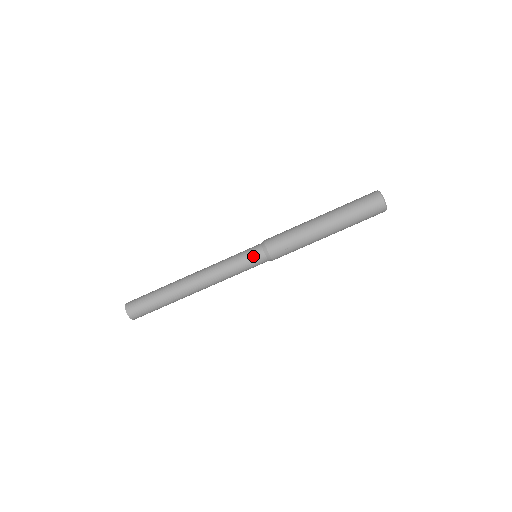
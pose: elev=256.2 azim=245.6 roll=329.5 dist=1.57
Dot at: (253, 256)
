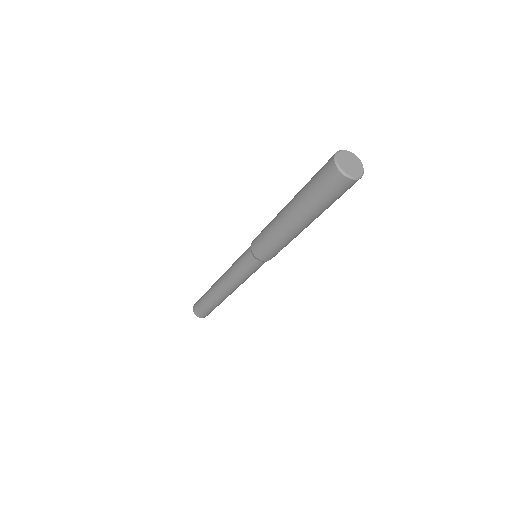
Dot at: (252, 266)
